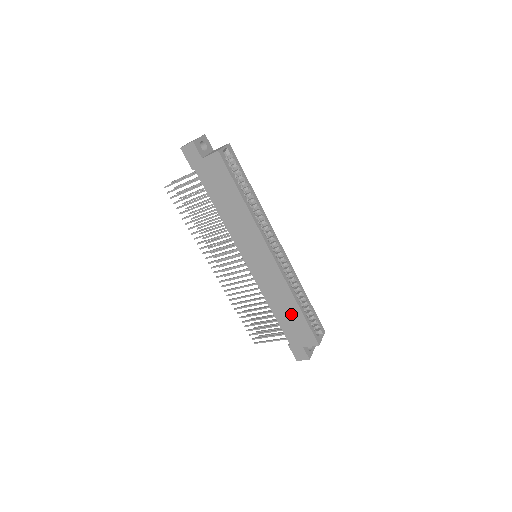
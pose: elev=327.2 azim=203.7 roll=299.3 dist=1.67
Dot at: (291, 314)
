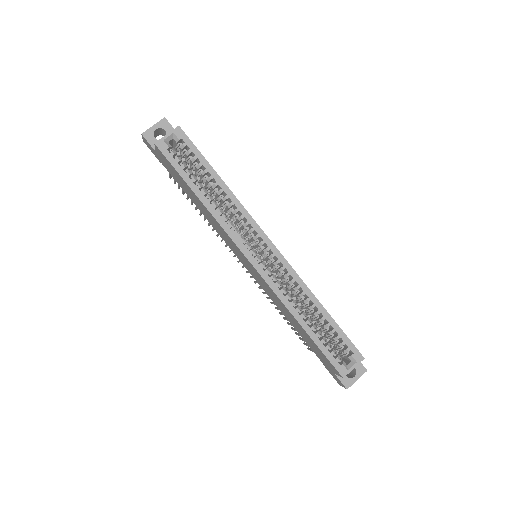
Dot at: (303, 332)
